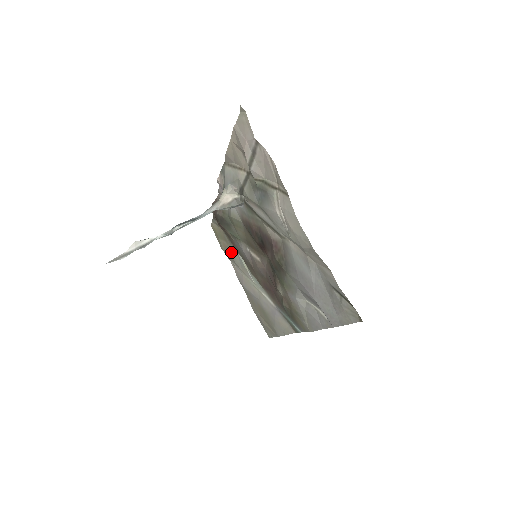
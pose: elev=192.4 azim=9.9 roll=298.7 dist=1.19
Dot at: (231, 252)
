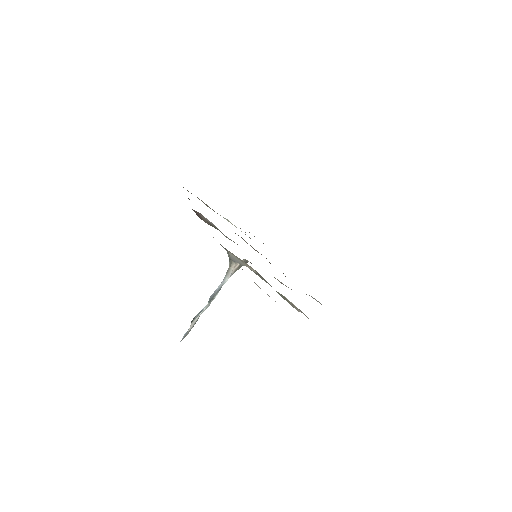
Dot at: (210, 208)
